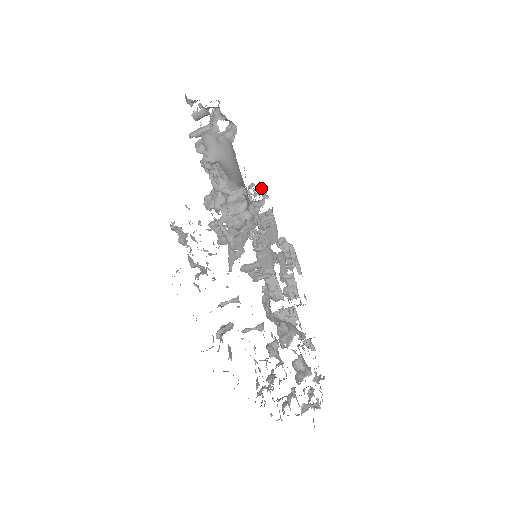
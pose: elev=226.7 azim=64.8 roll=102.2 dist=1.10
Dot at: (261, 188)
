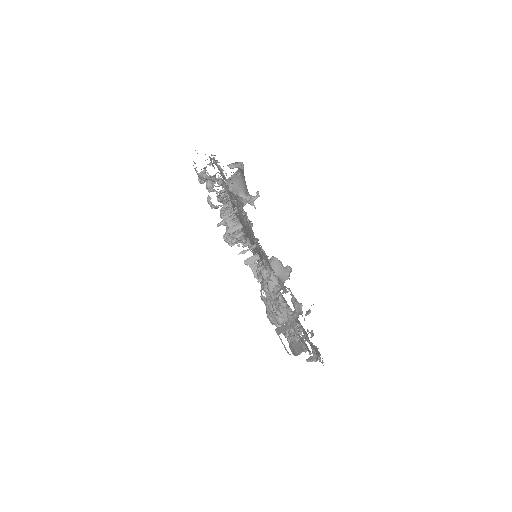
Dot at: occluded
